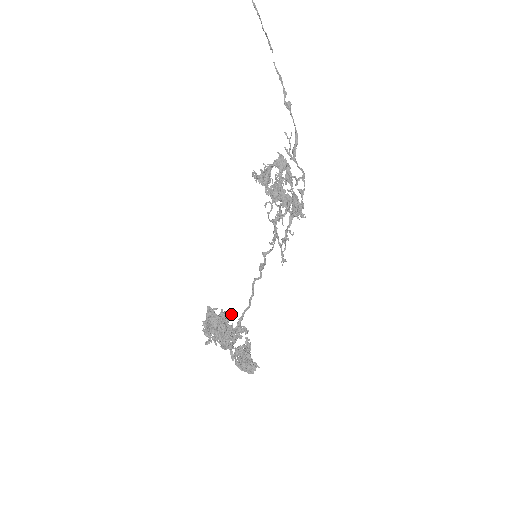
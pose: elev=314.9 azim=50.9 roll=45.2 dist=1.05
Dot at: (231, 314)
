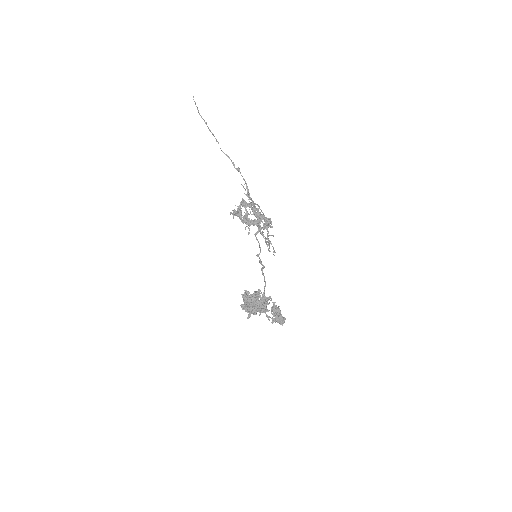
Dot at: (260, 290)
